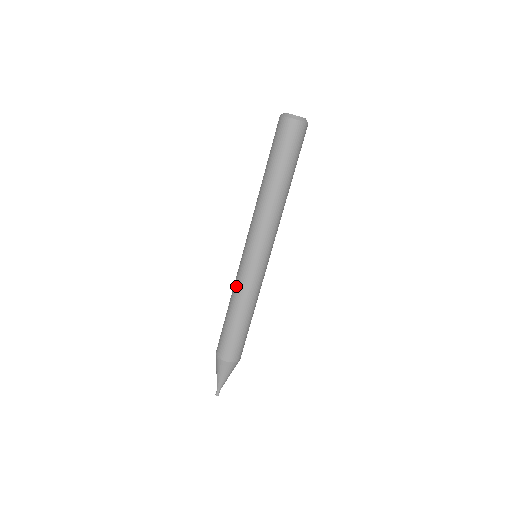
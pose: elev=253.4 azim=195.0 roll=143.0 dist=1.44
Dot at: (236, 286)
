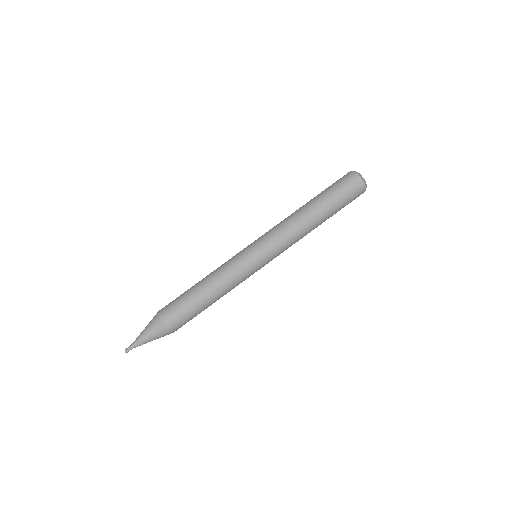
Dot at: (222, 264)
